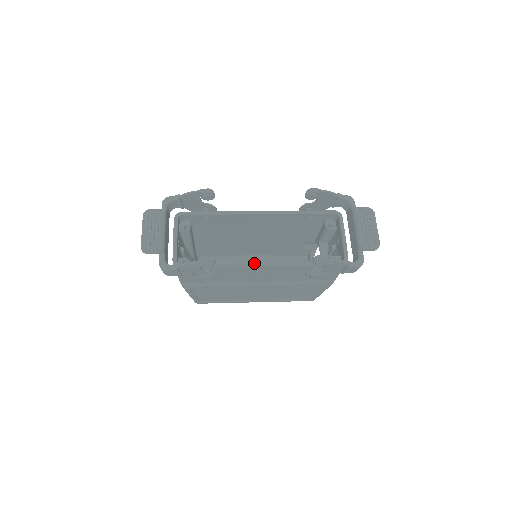
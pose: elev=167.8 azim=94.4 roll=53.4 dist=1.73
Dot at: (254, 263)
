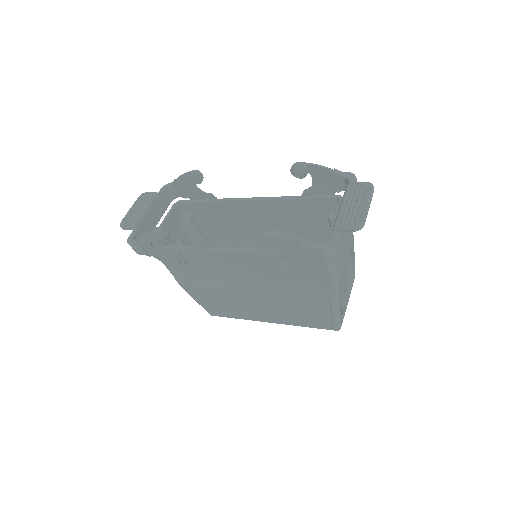
Dot at: (219, 246)
